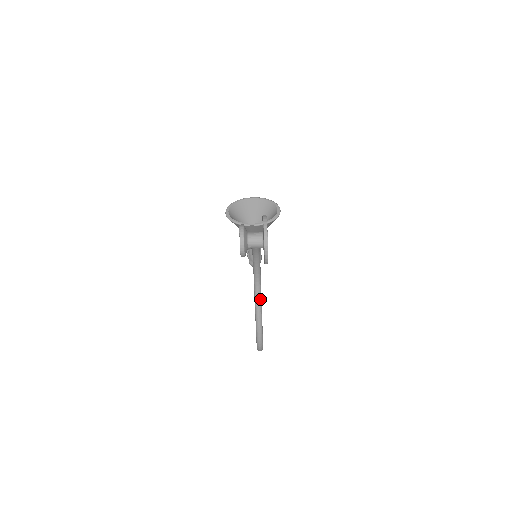
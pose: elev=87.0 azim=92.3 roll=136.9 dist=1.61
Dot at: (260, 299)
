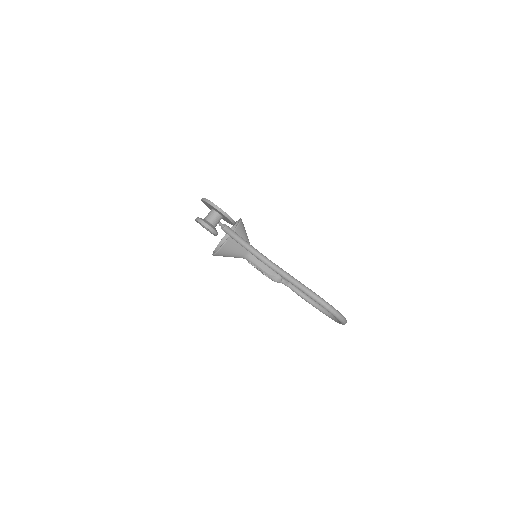
Dot at: (283, 271)
